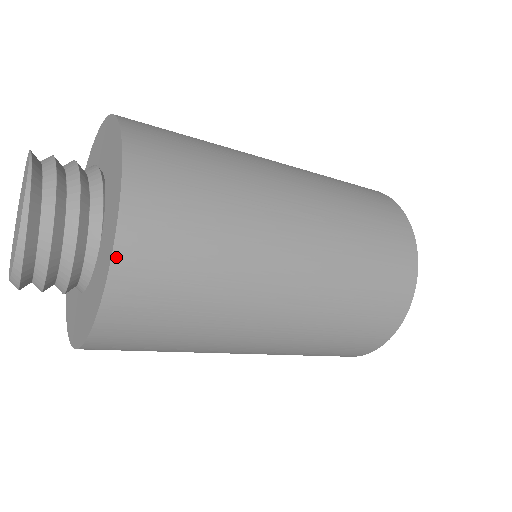
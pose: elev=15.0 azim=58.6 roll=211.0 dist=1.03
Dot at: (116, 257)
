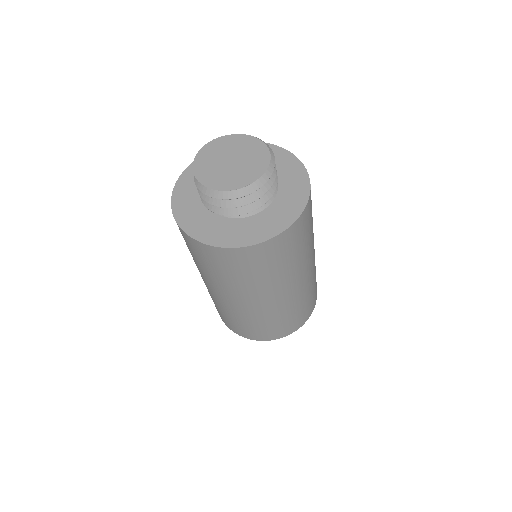
Dot at: (297, 159)
